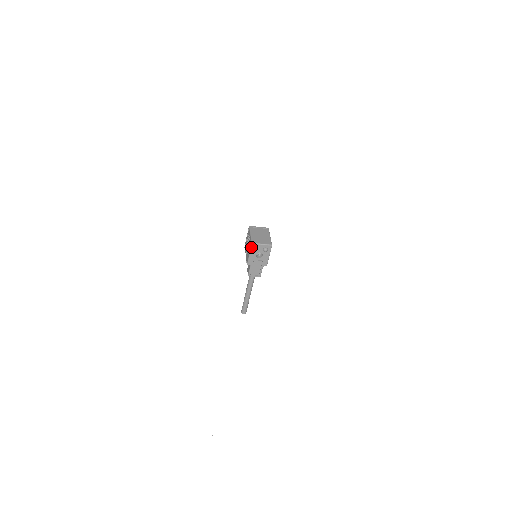
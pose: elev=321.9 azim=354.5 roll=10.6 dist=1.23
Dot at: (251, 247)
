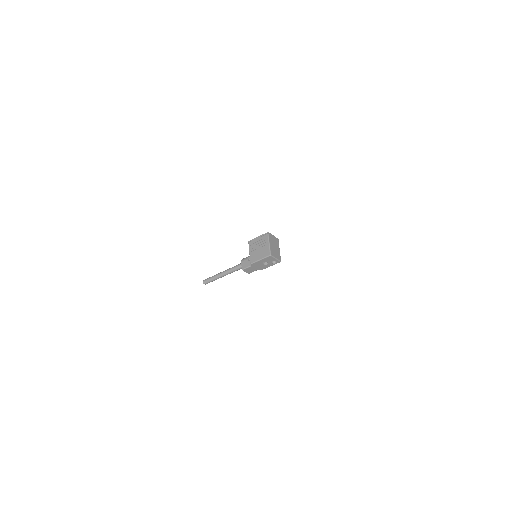
Dot at: (267, 257)
